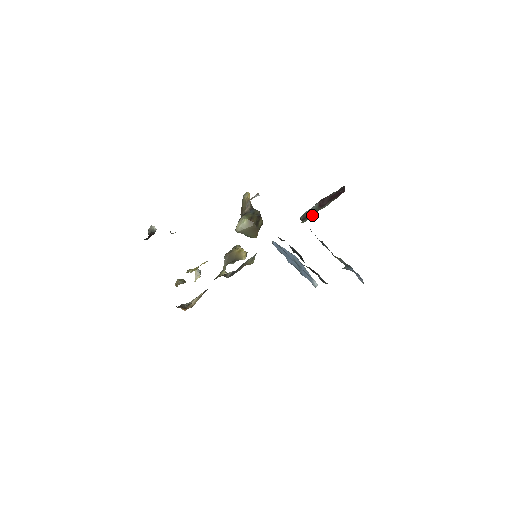
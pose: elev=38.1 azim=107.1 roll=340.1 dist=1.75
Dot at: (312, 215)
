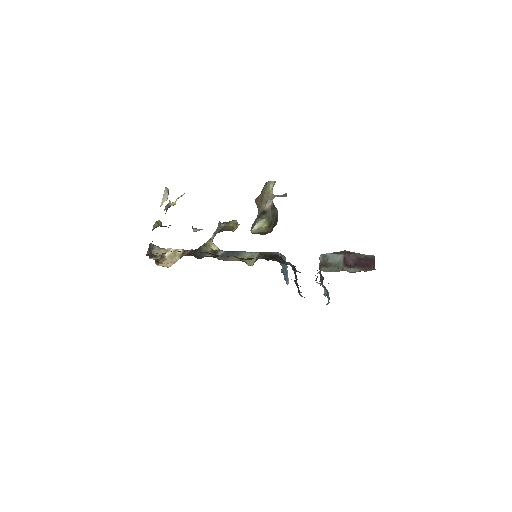
Dot at: (334, 269)
